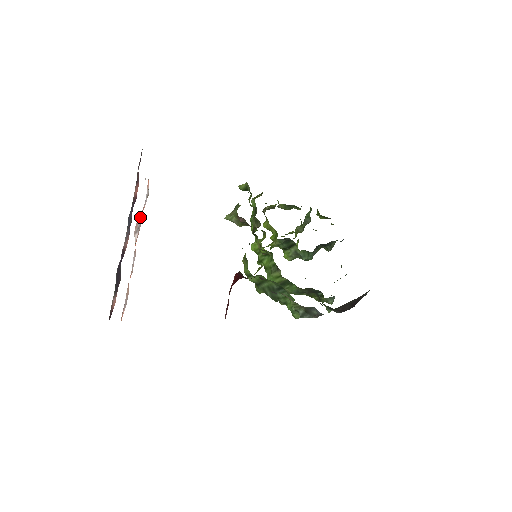
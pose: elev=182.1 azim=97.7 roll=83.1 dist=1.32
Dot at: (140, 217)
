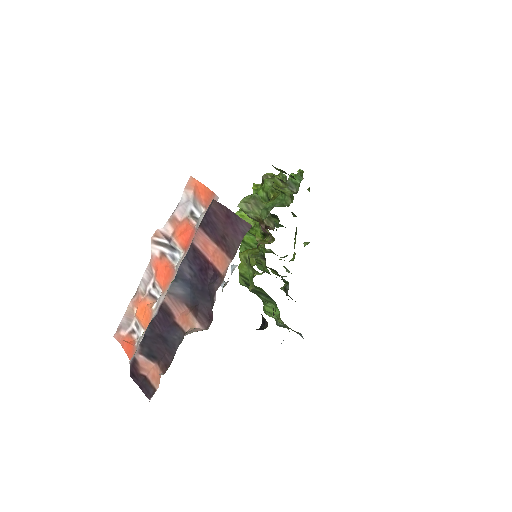
Dot at: (167, 226)
